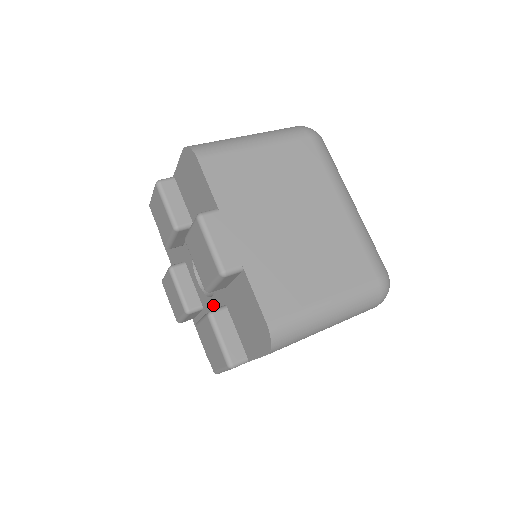
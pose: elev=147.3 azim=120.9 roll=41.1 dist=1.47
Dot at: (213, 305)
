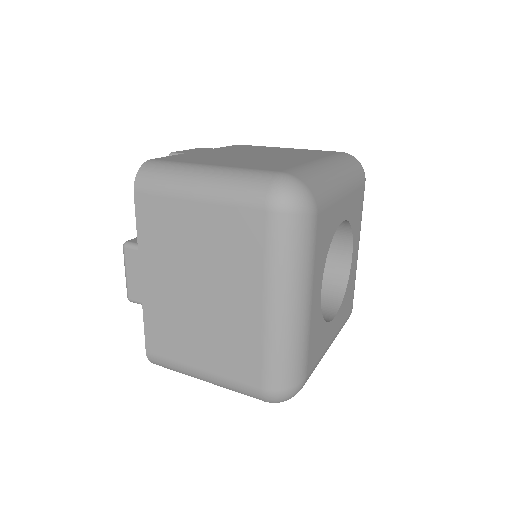
Dot at: occluded
